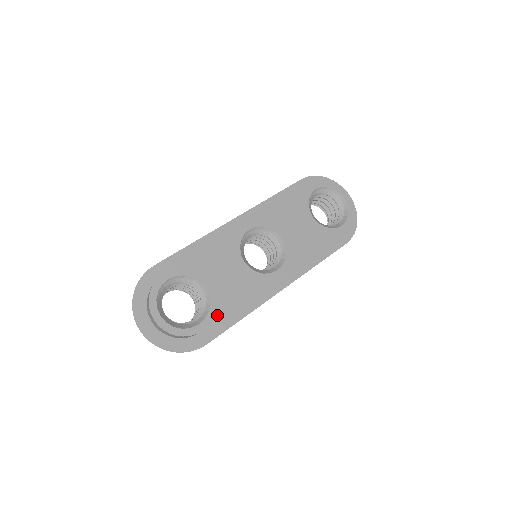
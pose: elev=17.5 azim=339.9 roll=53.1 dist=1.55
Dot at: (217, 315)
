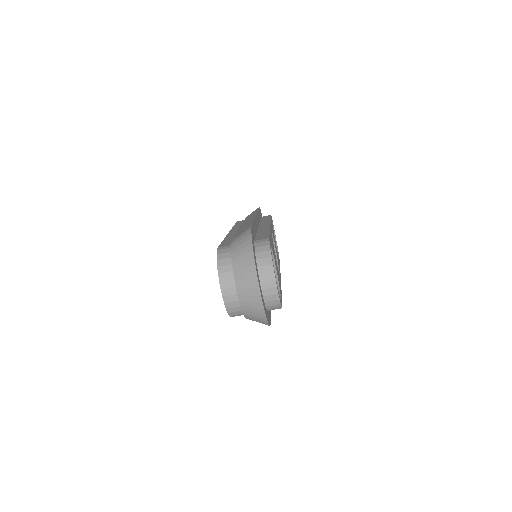
Dot at: (281, 296)
